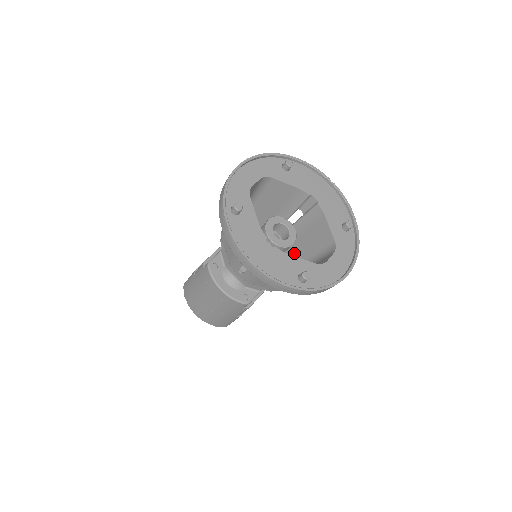
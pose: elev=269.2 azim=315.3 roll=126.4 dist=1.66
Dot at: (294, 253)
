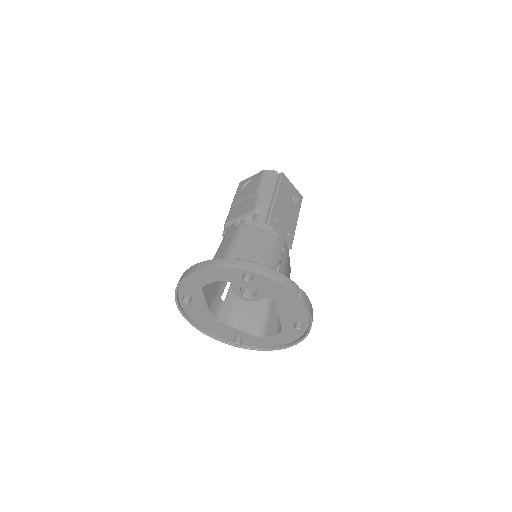
Dot at: occluded
